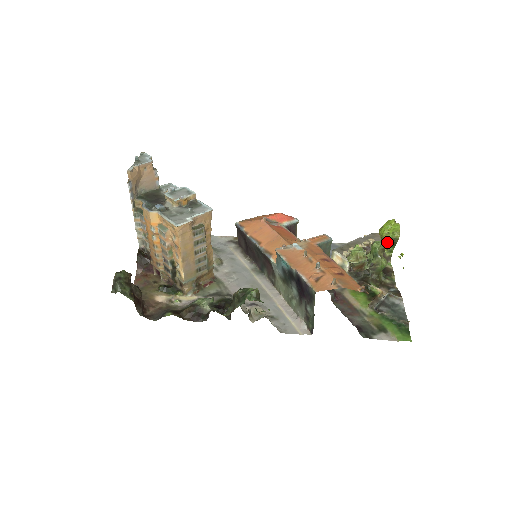
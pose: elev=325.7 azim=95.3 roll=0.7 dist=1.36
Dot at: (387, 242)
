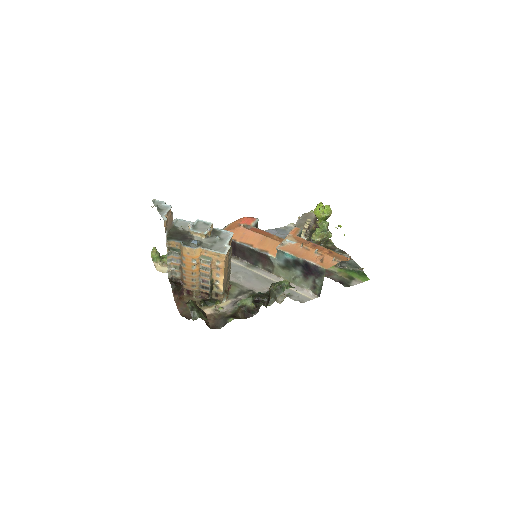
Dot at: (322, 219)
